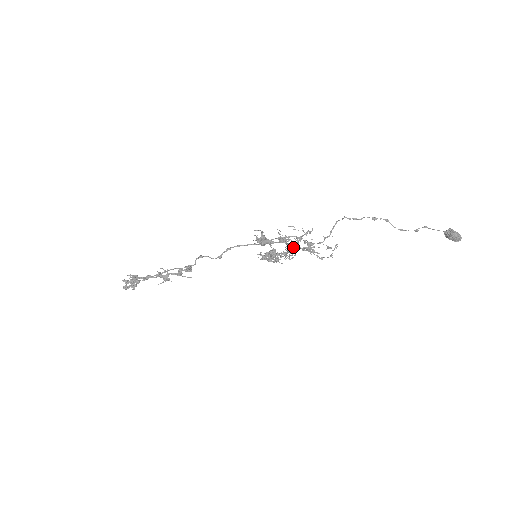
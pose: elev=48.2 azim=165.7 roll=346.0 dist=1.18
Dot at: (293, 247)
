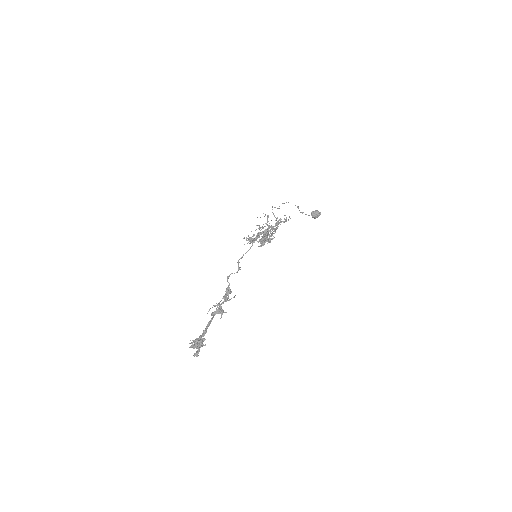
Dot at: (269, 228)
